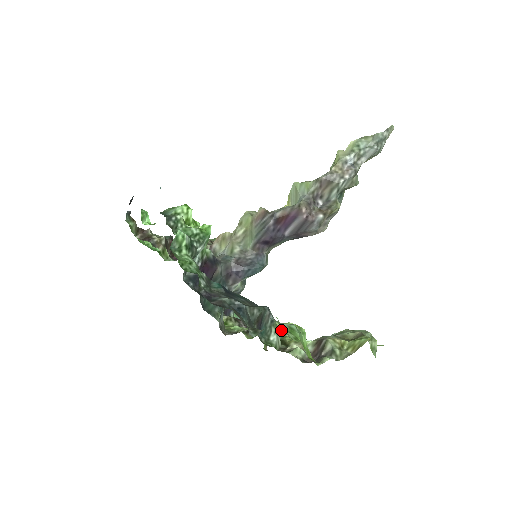
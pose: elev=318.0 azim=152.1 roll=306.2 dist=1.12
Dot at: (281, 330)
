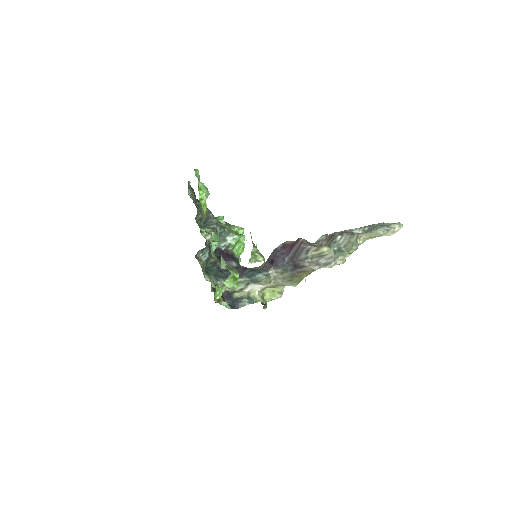
Dot at: occluded
